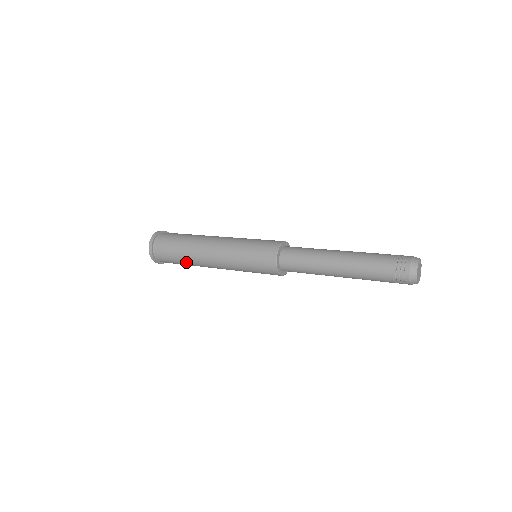
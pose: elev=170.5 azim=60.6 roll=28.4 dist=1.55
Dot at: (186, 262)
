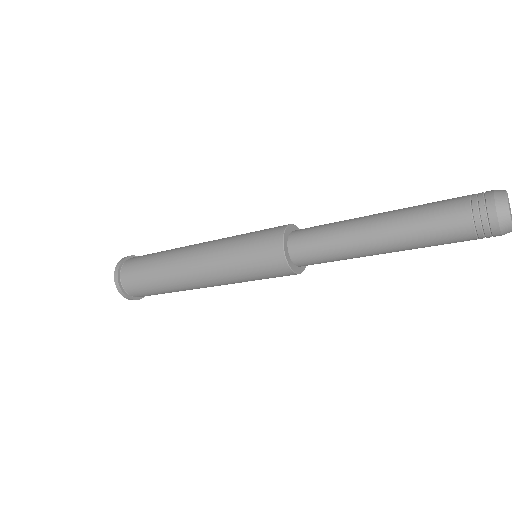
Dot at: (157, 270)
